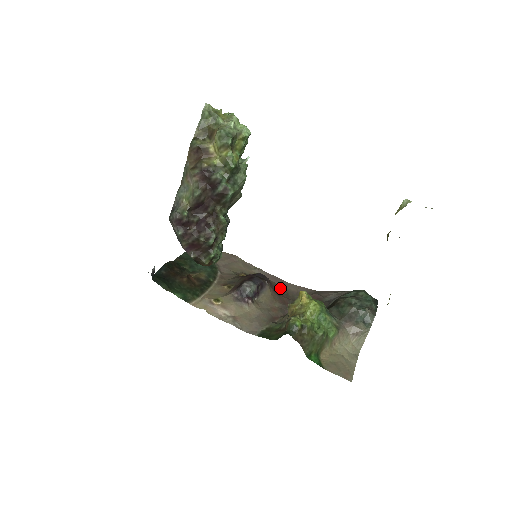
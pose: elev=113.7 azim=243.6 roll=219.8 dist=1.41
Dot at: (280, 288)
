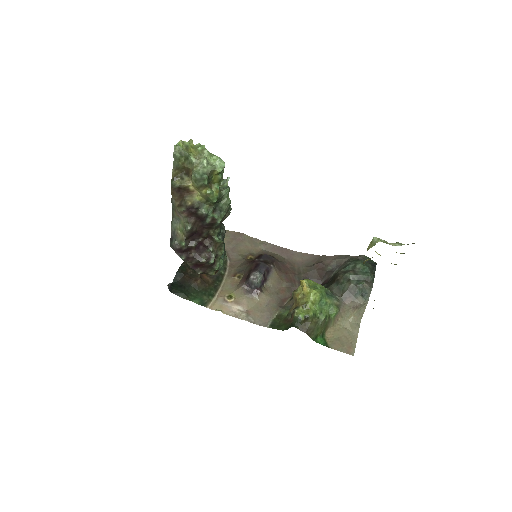
Dot at: (286, 262)
